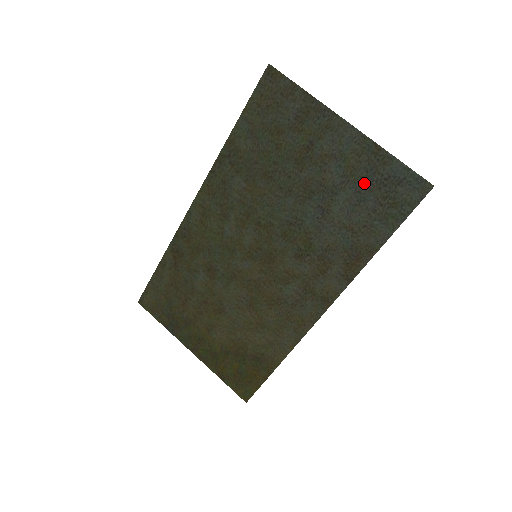
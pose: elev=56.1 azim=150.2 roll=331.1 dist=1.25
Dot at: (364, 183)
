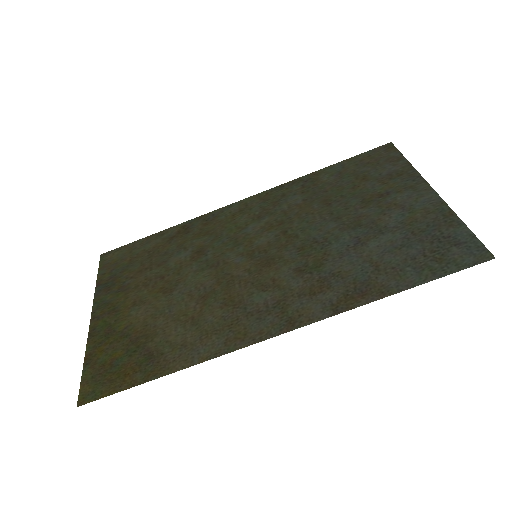
Dot at: (418, 234)
